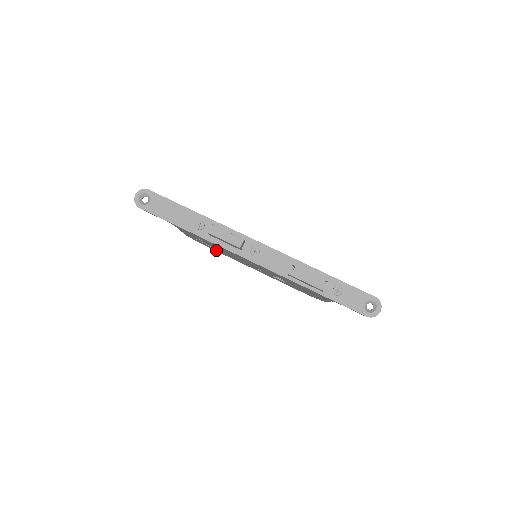
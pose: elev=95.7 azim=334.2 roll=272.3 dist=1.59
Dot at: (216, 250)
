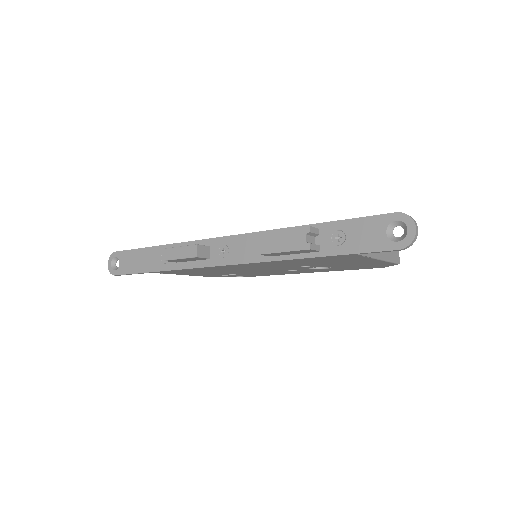
Dot at: (251, 275)
